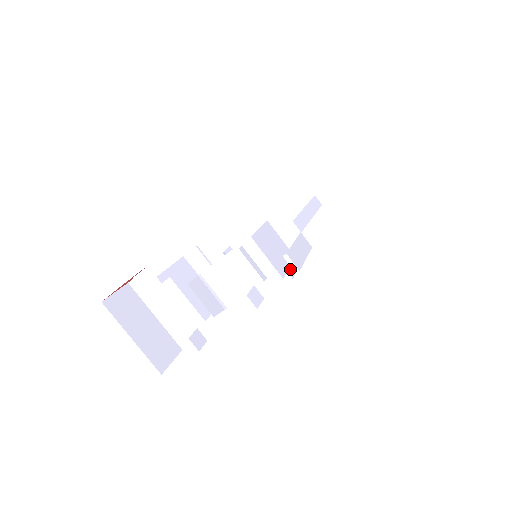
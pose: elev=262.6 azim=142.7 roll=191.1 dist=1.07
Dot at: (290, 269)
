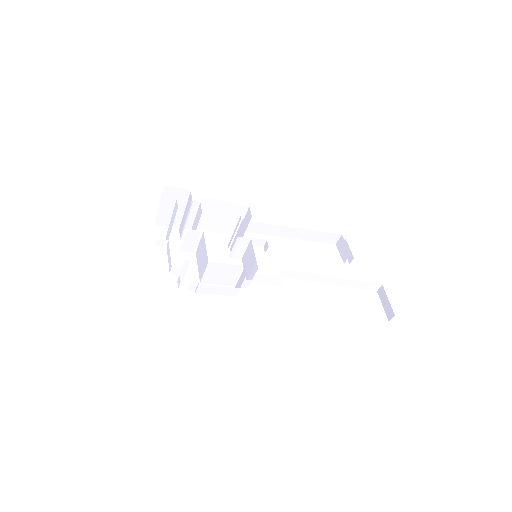
Dot at: (194, 288)
